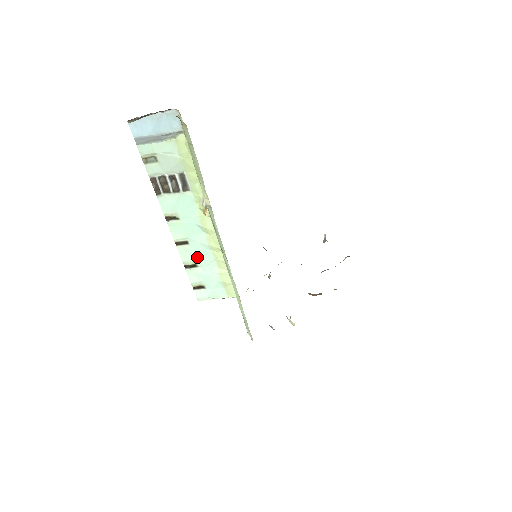
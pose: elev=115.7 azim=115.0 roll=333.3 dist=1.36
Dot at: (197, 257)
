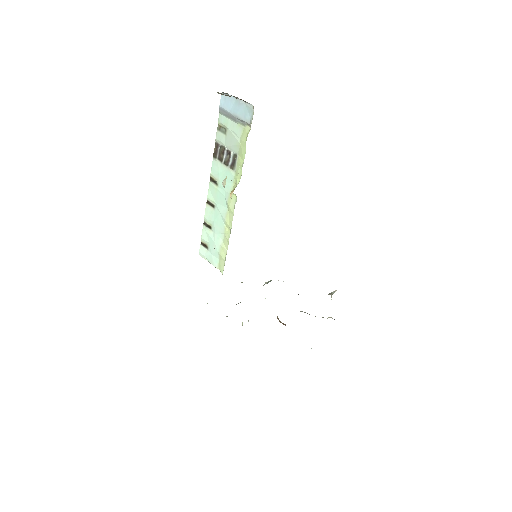
Dot at: (214, 222)
